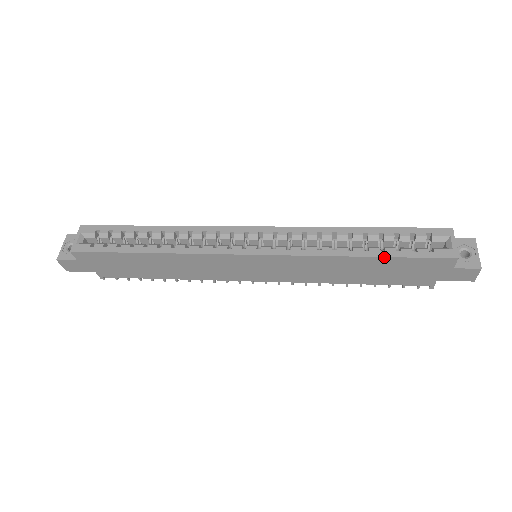
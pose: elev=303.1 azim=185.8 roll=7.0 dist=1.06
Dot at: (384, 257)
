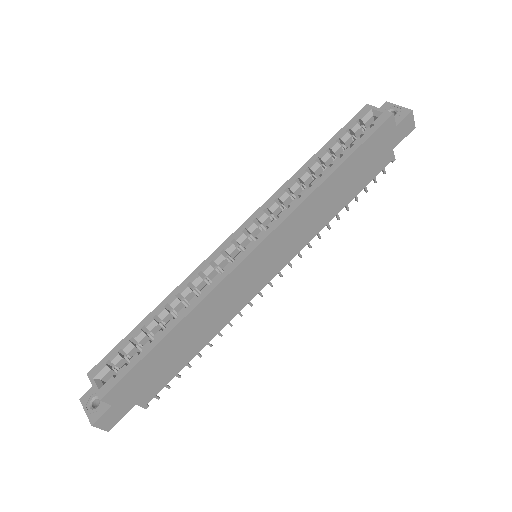
Dot at: (348, 158)
